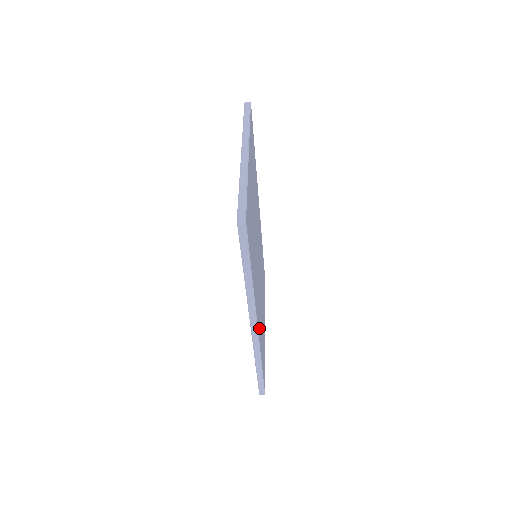
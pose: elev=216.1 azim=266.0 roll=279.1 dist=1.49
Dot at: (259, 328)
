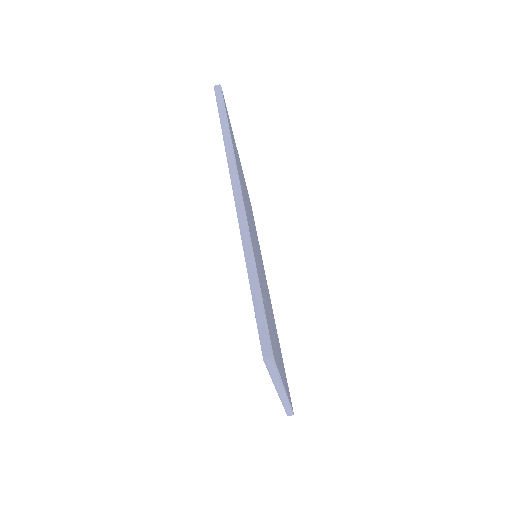
Dot at: (250, 231)
